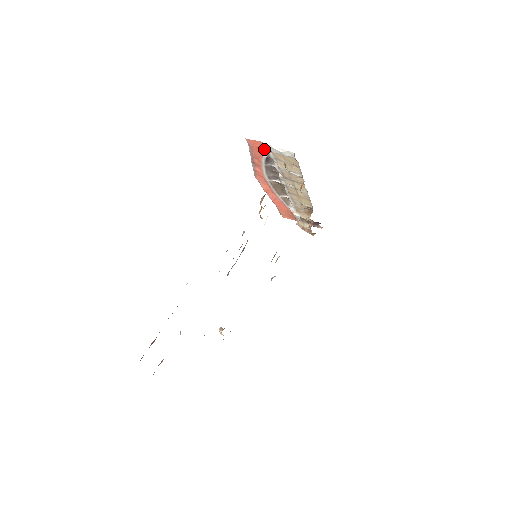
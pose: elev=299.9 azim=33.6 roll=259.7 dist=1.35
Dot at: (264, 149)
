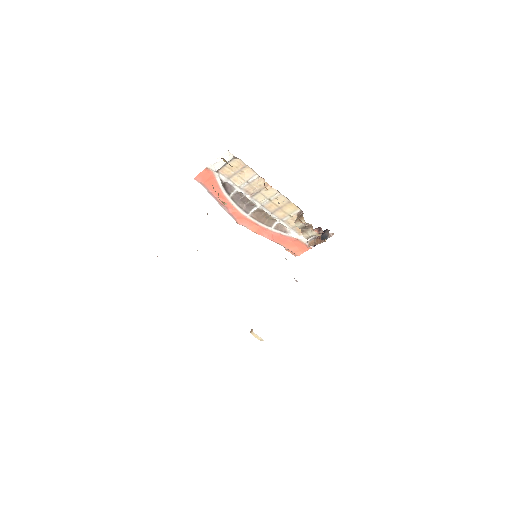
Dot at: (213, 176)
